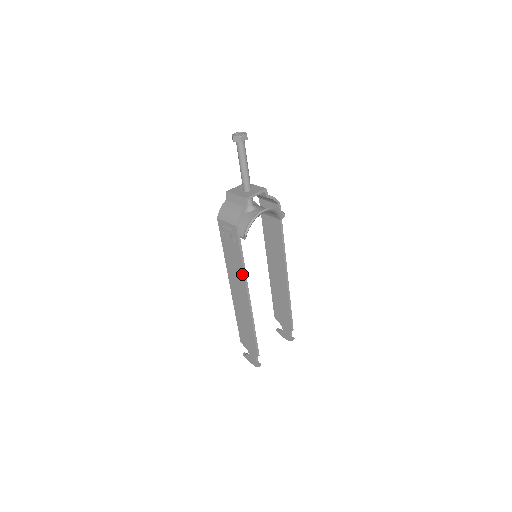
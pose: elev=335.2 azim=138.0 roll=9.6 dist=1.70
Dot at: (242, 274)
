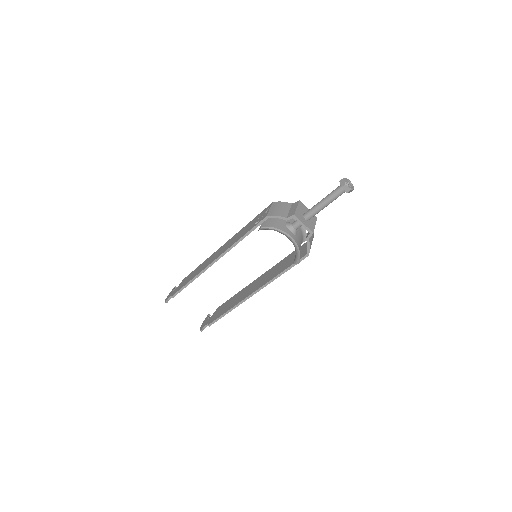
Dot at: (232, 245)
